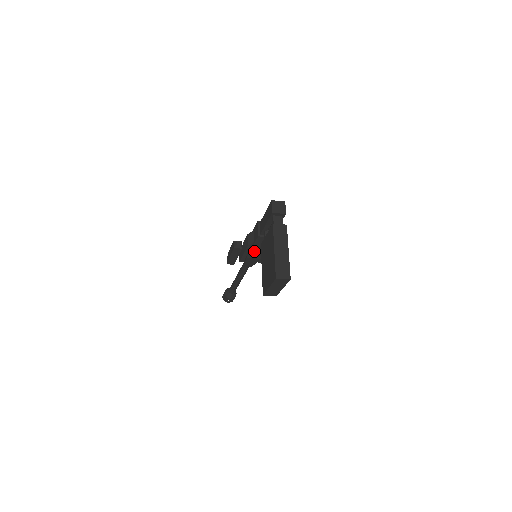
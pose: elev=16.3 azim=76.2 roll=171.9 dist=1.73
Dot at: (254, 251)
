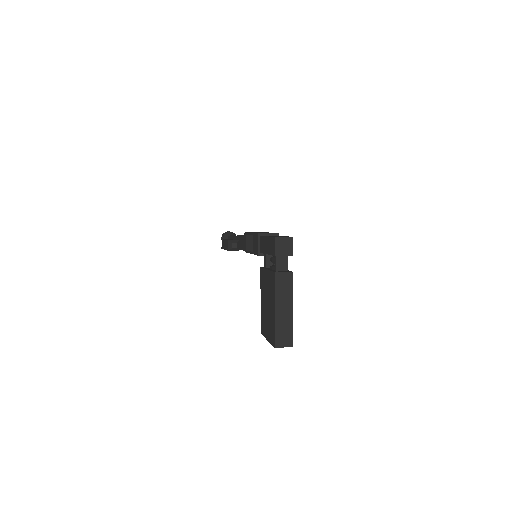
Dot at: occluded
